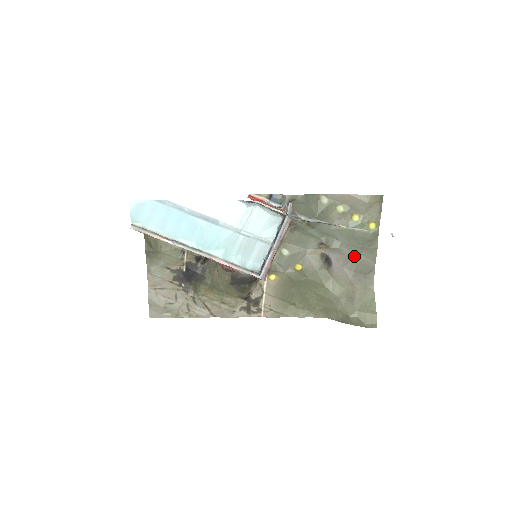
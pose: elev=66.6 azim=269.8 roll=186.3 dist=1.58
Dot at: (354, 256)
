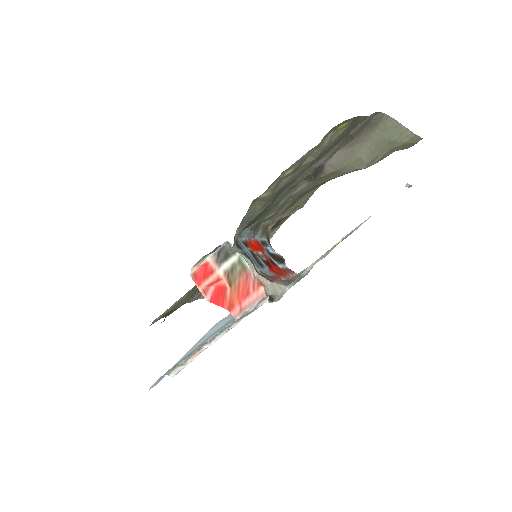
Dot at: (342, 141)
